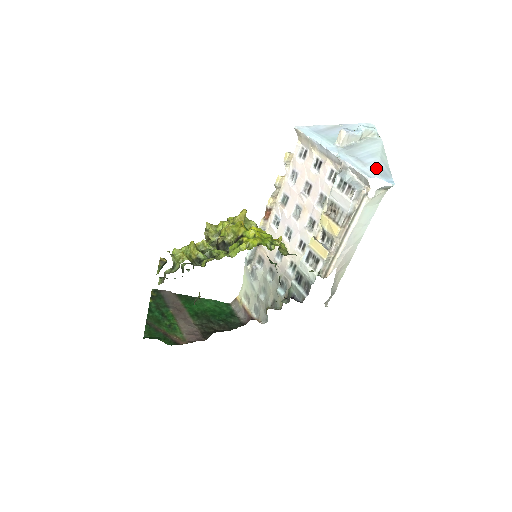
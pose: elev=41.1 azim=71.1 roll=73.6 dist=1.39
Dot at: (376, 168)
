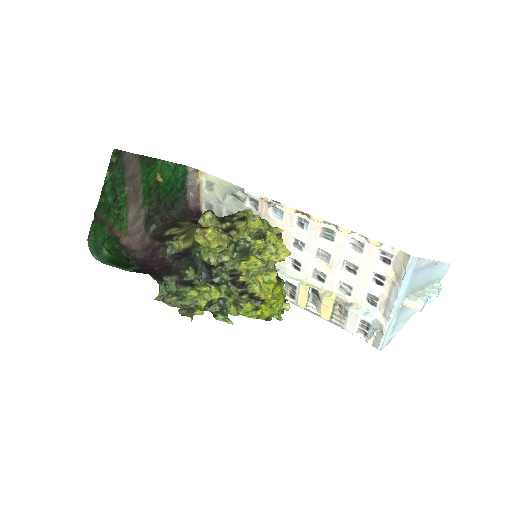
Dot at: occluded
